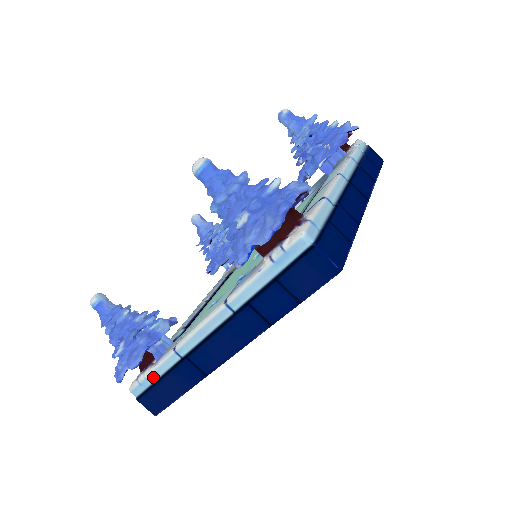
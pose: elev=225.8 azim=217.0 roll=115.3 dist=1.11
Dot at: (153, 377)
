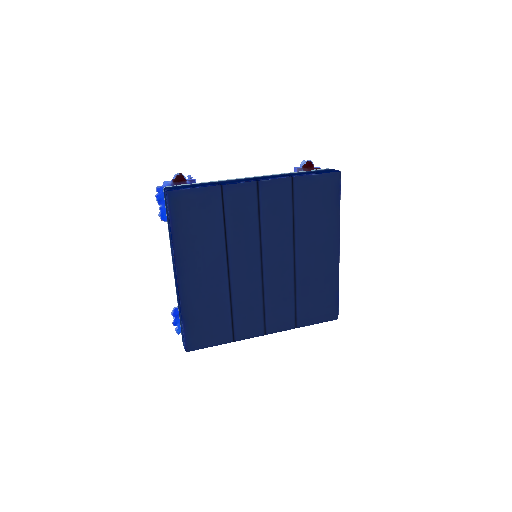
Dot at: occluded
